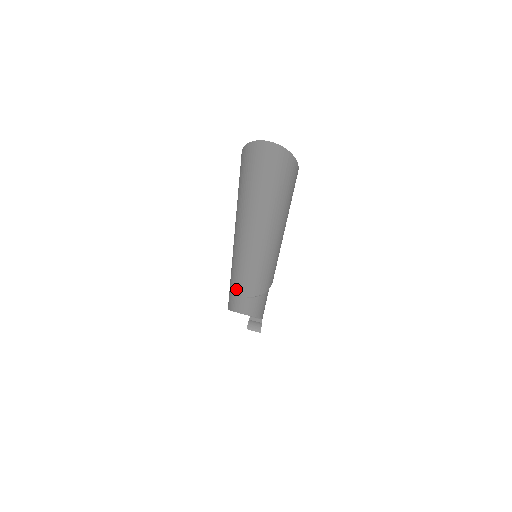
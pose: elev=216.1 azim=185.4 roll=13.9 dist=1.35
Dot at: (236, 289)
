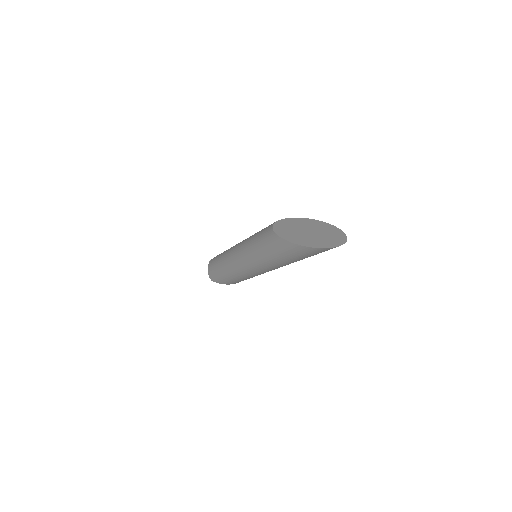
Dot at: occluded
